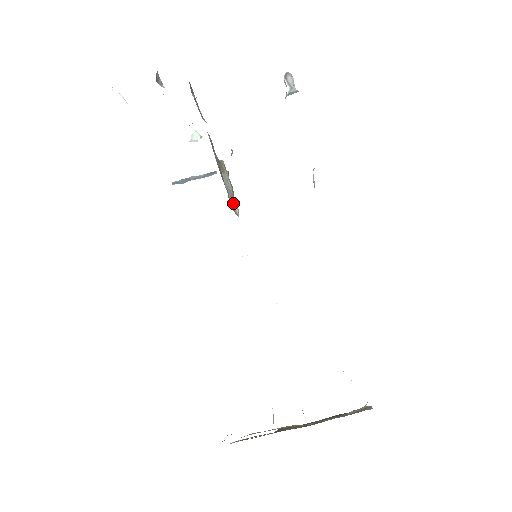
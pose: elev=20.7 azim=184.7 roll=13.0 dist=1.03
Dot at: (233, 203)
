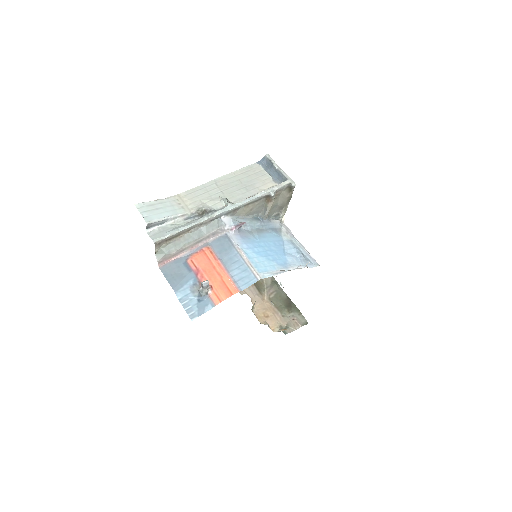
Dot at: (282, 209)
